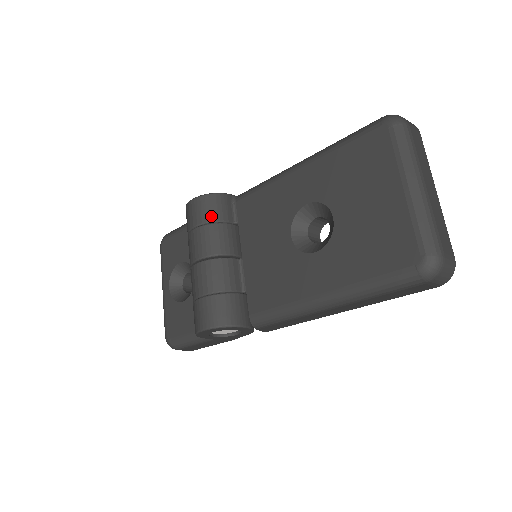
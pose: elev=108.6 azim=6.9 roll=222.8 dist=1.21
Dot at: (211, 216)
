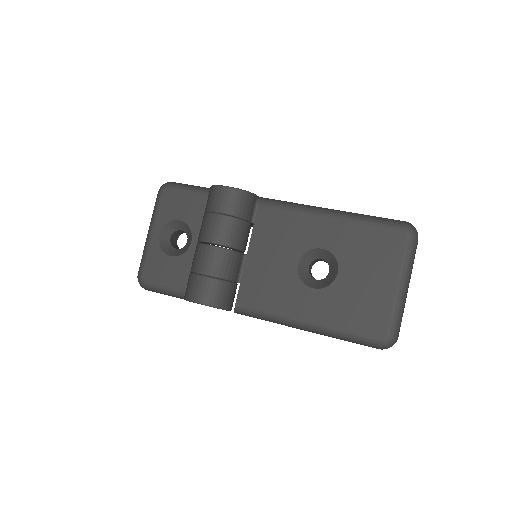
Dot at: (238, 211)
